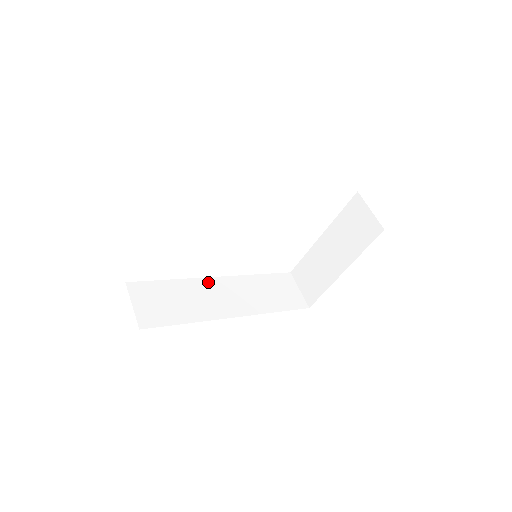
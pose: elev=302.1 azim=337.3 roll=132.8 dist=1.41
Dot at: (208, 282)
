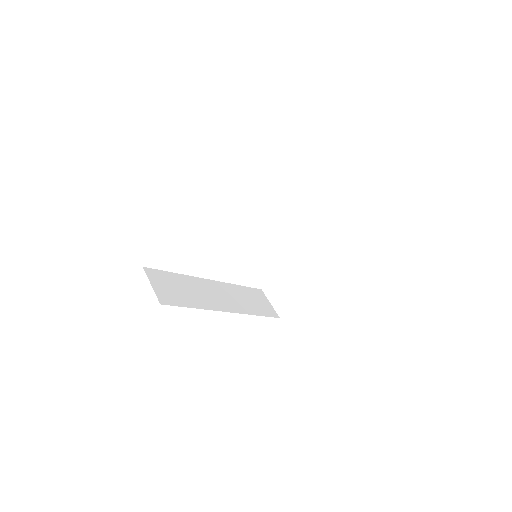
Dot at: (204, 282)
